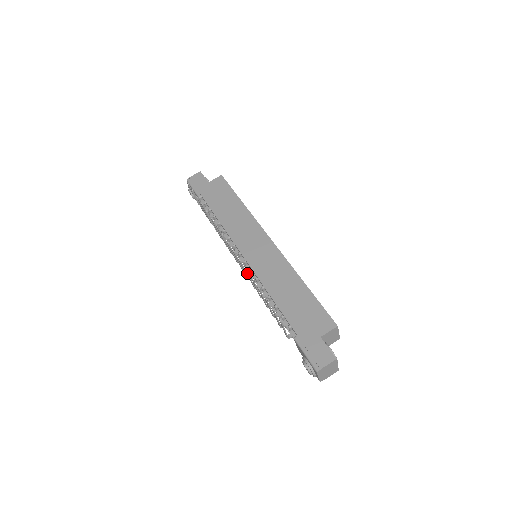
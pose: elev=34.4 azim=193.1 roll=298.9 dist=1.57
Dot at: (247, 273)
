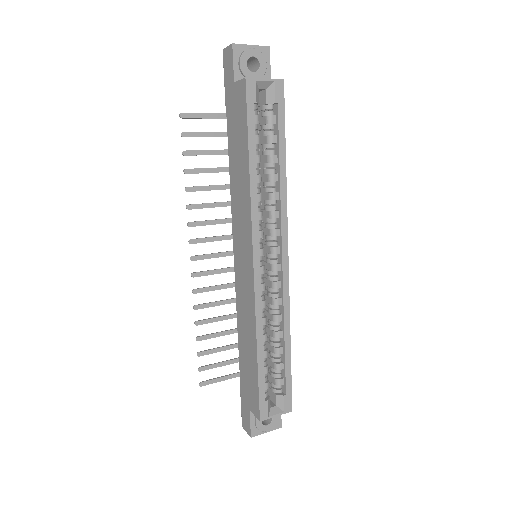
Dot at: (201, 308)
